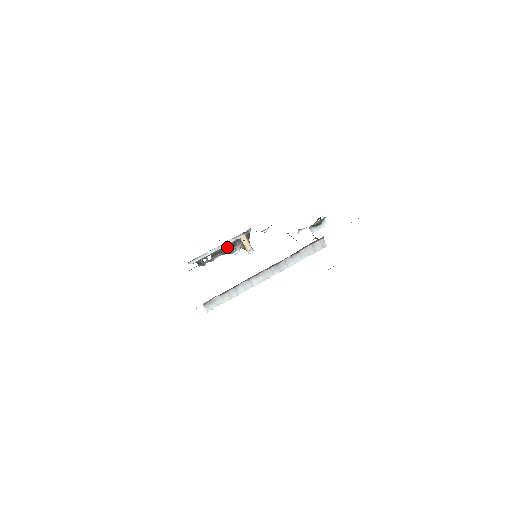
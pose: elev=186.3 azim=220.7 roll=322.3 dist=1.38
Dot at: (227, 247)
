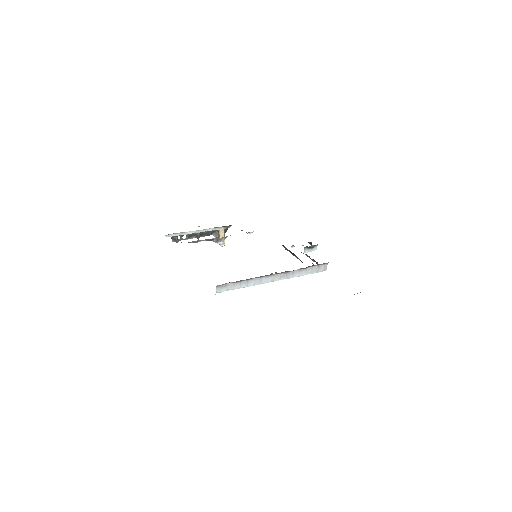
Dot at: (204, 233)
